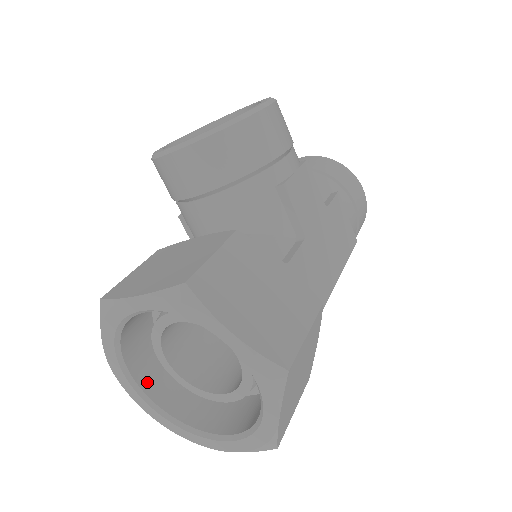
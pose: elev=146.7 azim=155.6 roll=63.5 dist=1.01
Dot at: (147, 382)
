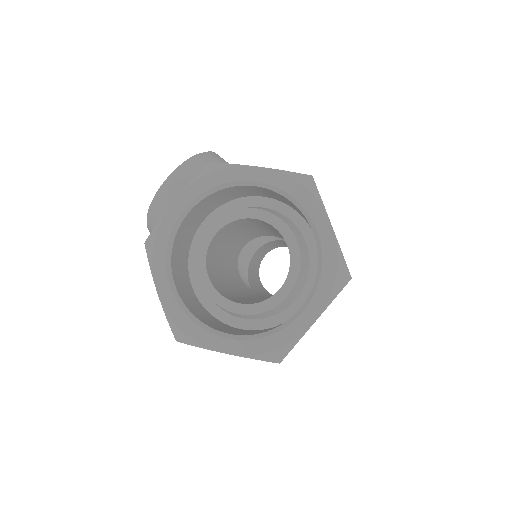
Dot at: (209, 324)
